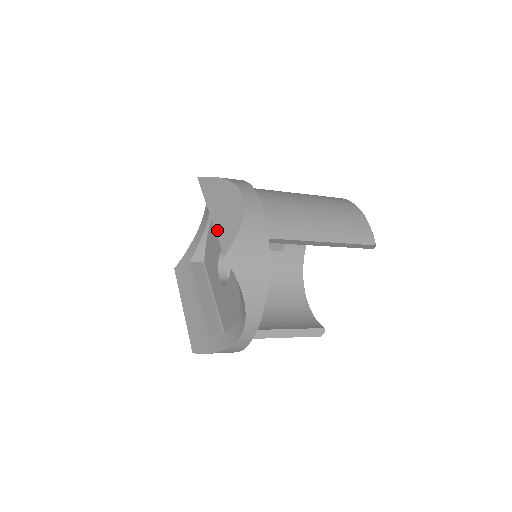
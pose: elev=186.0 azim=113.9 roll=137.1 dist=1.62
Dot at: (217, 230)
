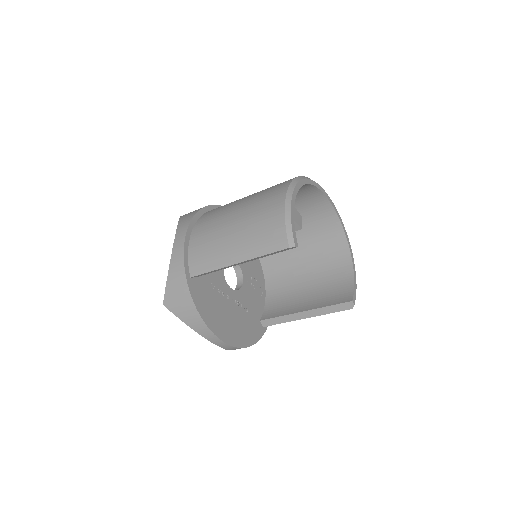
Dot at: occluded
